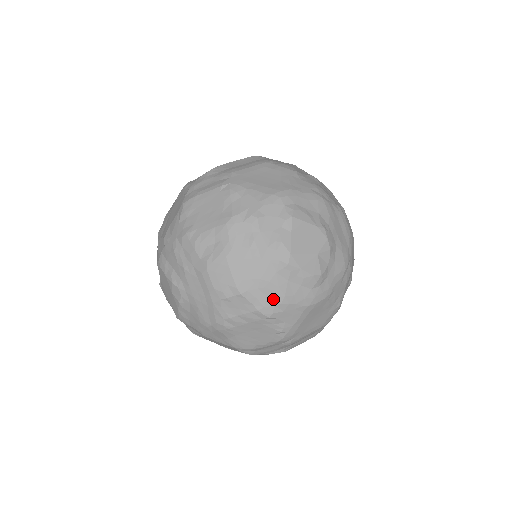
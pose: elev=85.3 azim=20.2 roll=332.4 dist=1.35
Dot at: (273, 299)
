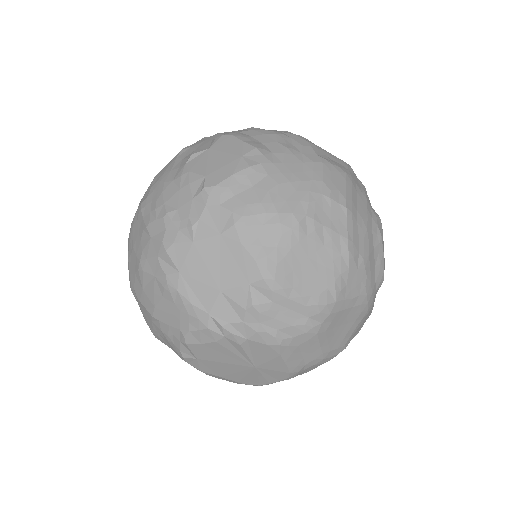
Dot at: (361, 246)
